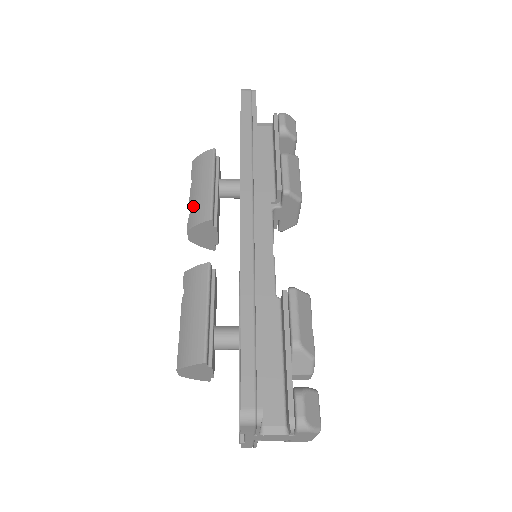
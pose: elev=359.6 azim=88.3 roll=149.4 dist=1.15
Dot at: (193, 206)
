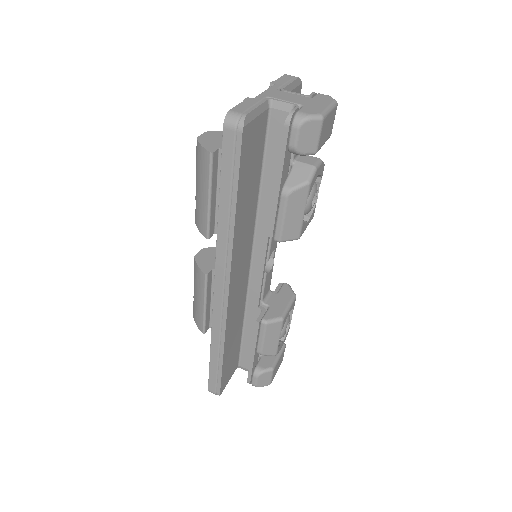
Dot at: (197, 205)
